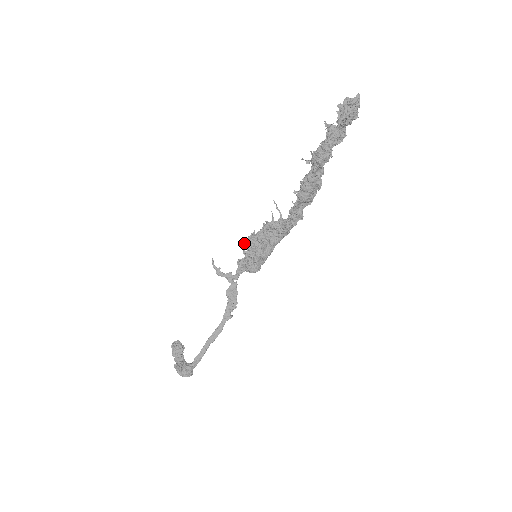
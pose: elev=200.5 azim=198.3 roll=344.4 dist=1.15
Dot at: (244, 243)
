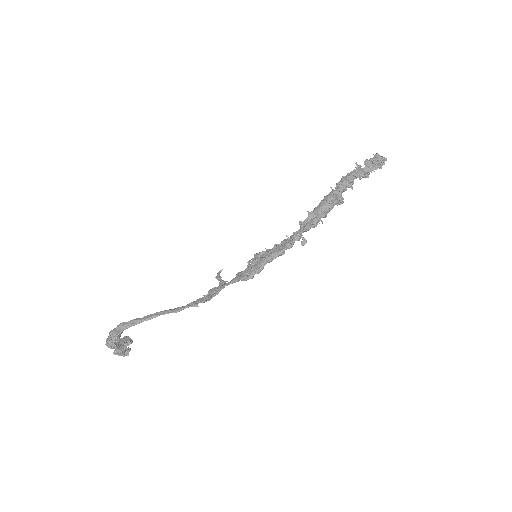
Dot at: (254, 255)
